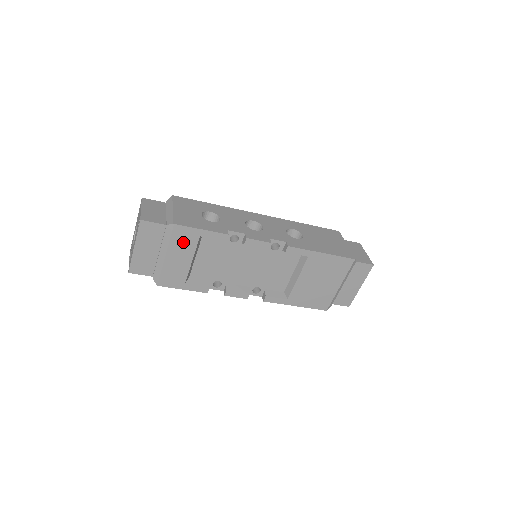
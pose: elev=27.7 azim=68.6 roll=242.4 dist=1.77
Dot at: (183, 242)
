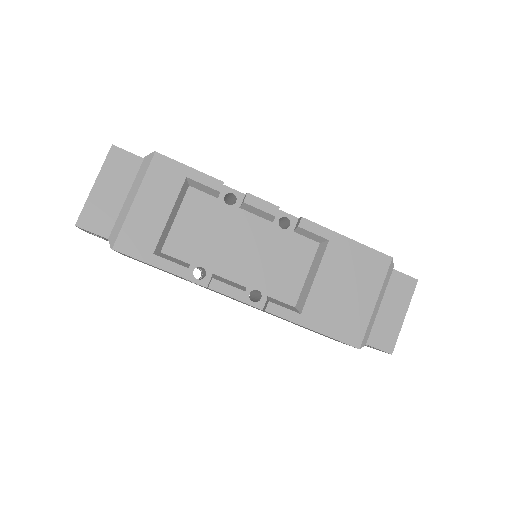
Dot at: (162, 182)
